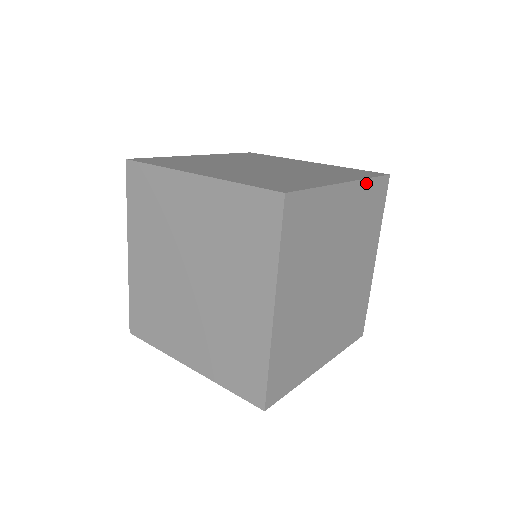
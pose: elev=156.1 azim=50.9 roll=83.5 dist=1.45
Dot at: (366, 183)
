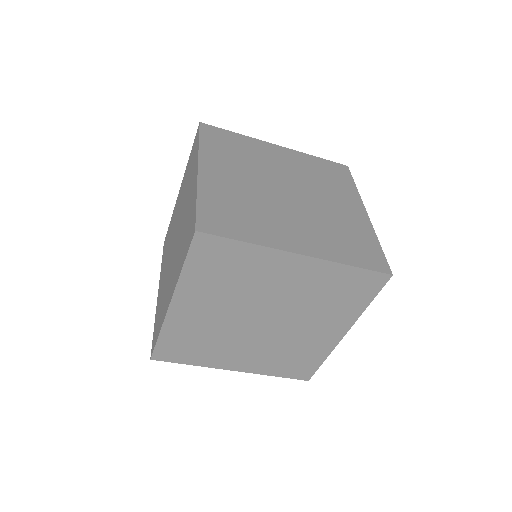
Dot at: occluded
